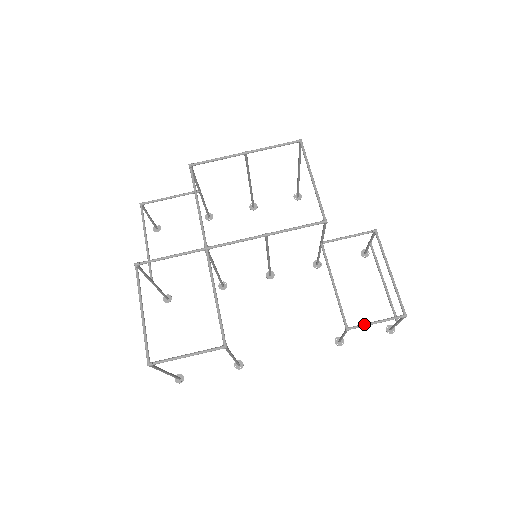
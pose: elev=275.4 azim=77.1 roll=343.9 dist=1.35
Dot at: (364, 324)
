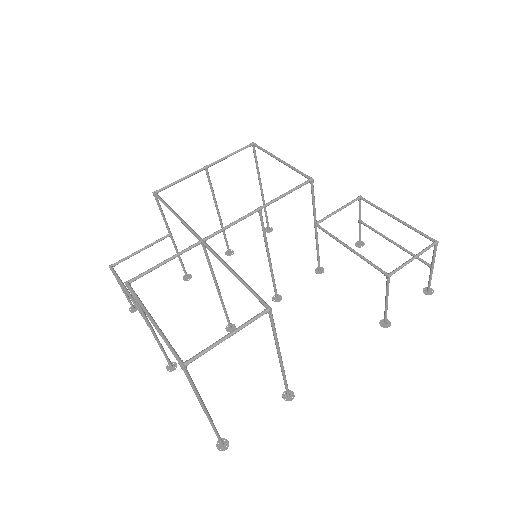
Dot at: (402, 264)
